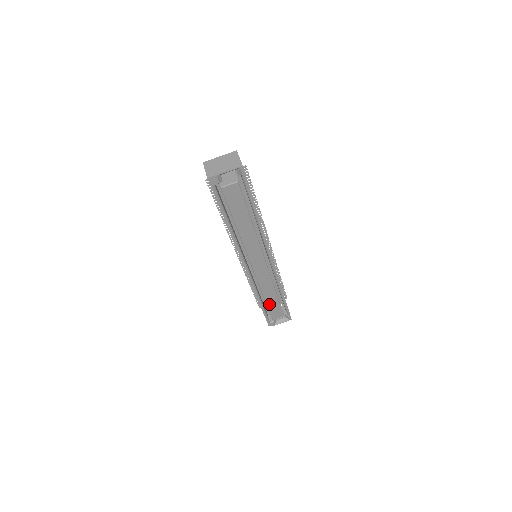
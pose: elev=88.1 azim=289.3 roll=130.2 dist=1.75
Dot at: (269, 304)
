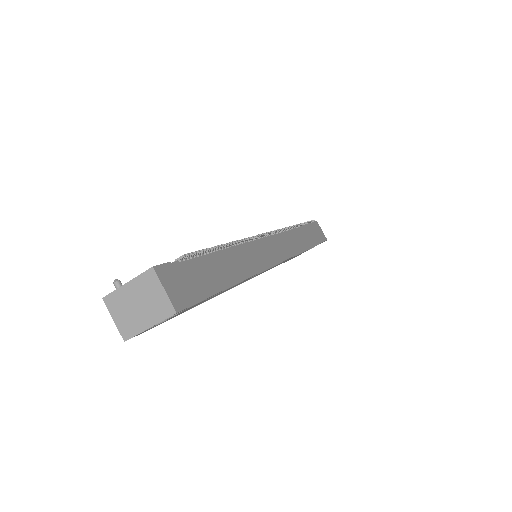
Dot at: (293, 257)
